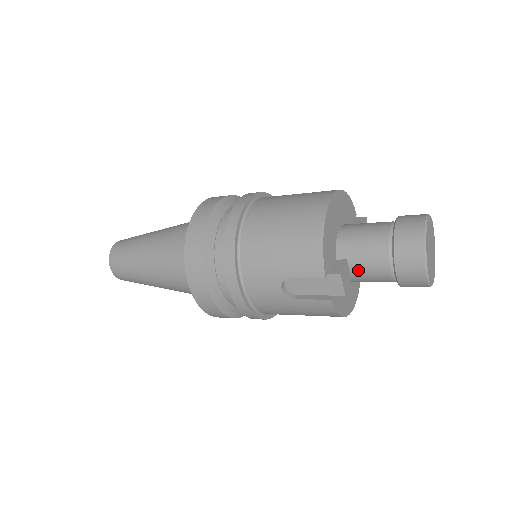
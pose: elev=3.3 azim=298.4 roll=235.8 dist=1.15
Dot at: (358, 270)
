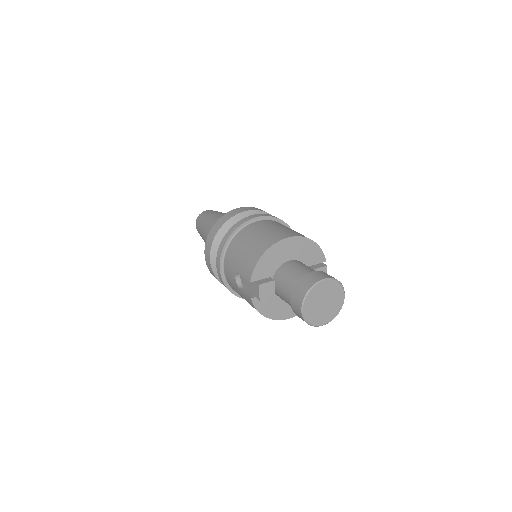
Dot at: (280, 291)
